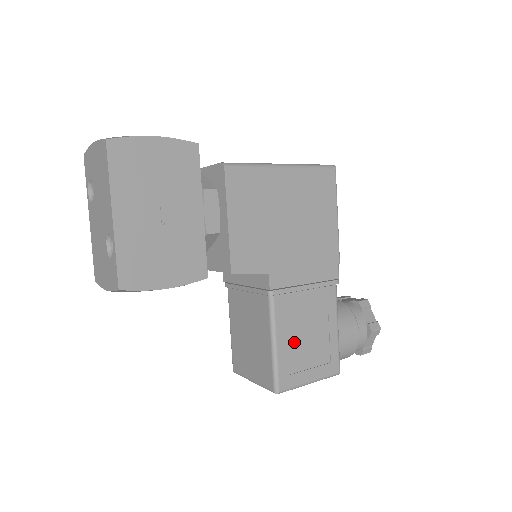
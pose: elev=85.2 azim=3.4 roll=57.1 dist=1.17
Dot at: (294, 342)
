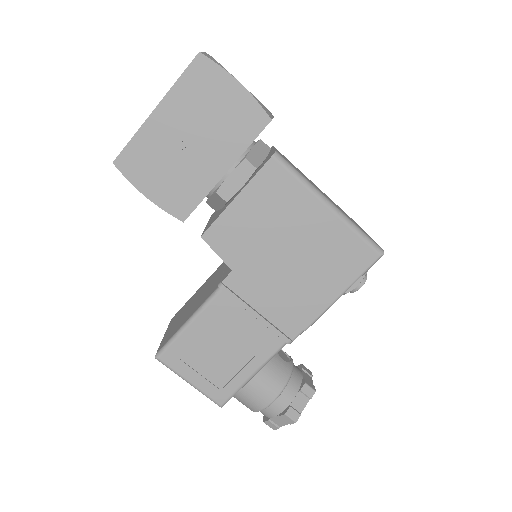
Dot at: (205, 340)
